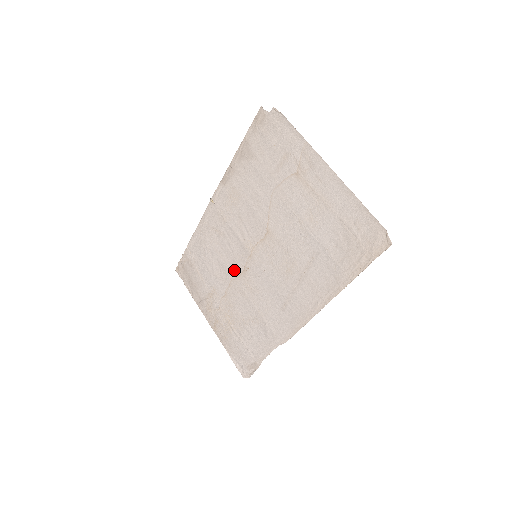
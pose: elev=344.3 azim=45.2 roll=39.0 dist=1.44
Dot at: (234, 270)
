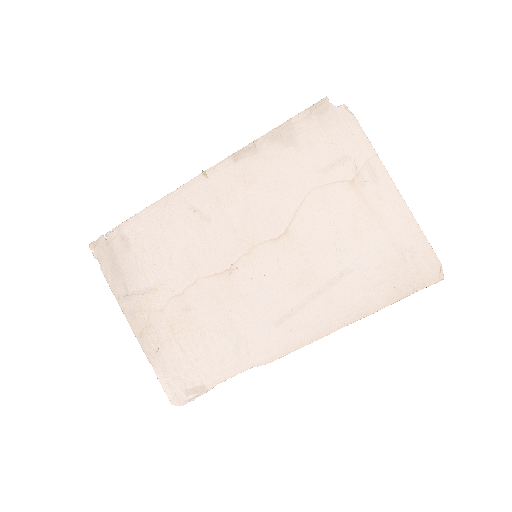
Dot at: (211, 266)
